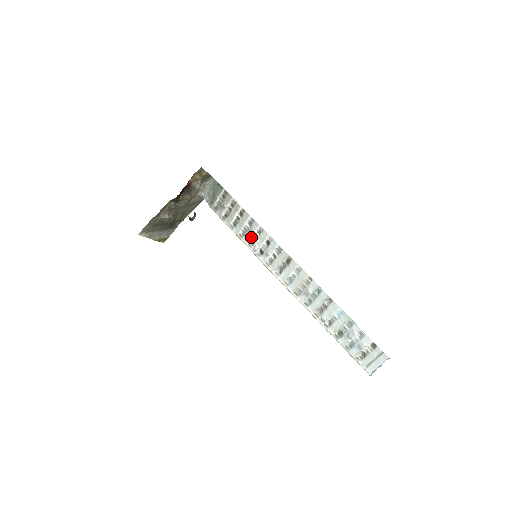
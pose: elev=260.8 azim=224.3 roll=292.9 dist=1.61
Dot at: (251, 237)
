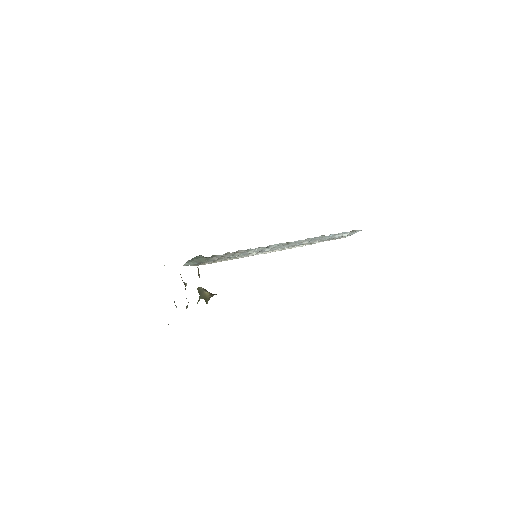
Dot at: occluded
